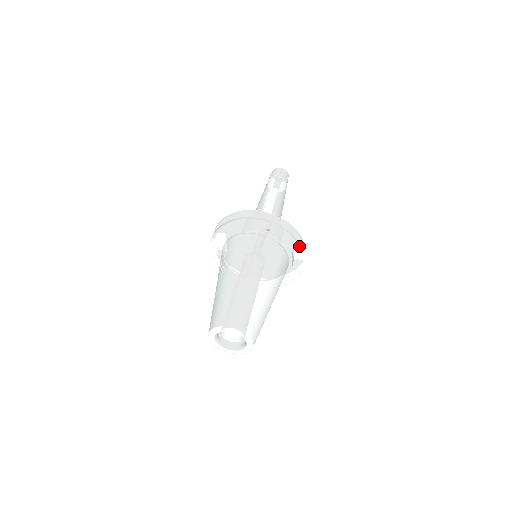
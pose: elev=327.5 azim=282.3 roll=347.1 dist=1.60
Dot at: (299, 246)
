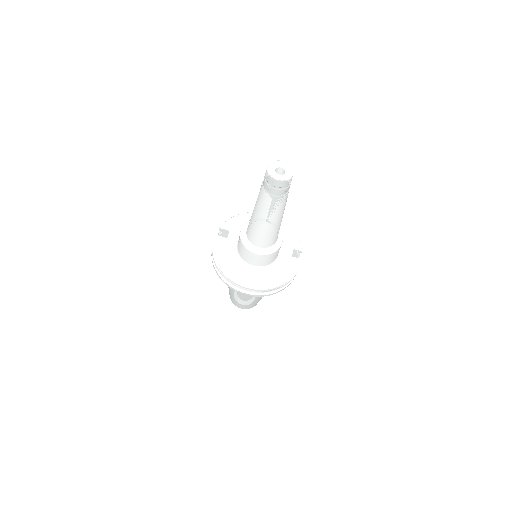
Dot at: occluded
